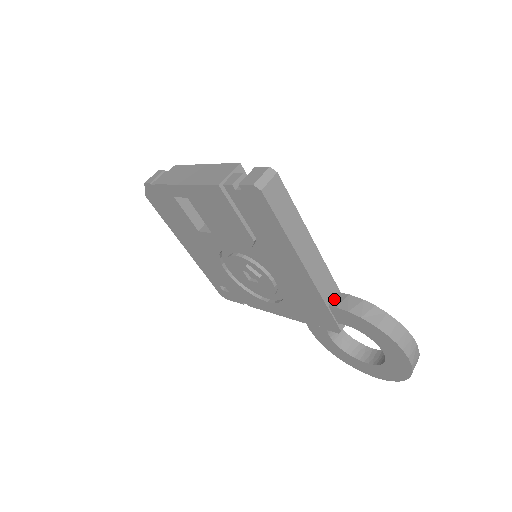
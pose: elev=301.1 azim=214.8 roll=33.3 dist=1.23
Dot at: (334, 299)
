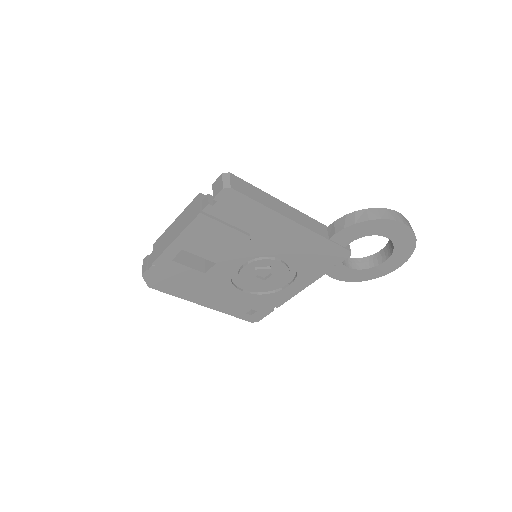
Dot at: (328, 233)
